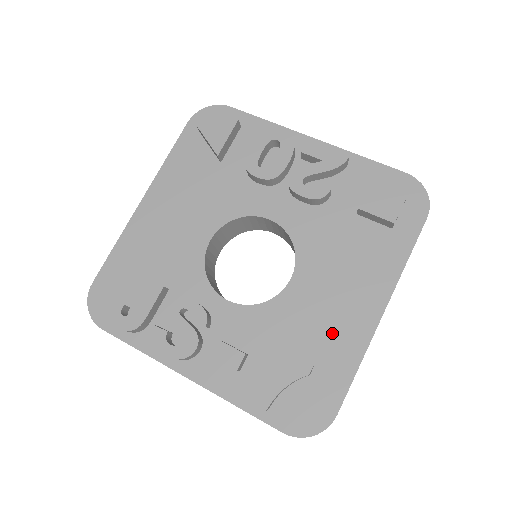
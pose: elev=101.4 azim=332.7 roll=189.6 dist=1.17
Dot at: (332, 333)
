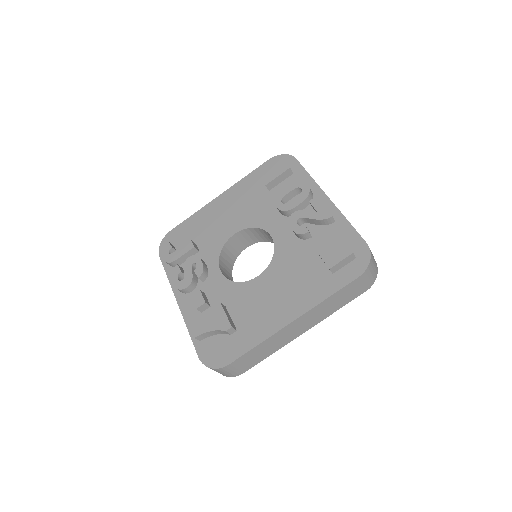
Dot at: (257, 318)
